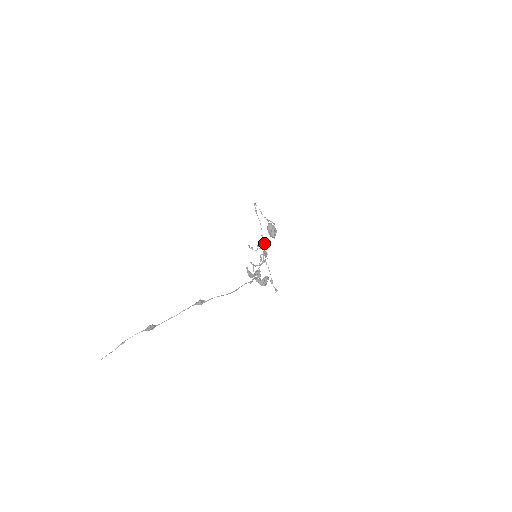
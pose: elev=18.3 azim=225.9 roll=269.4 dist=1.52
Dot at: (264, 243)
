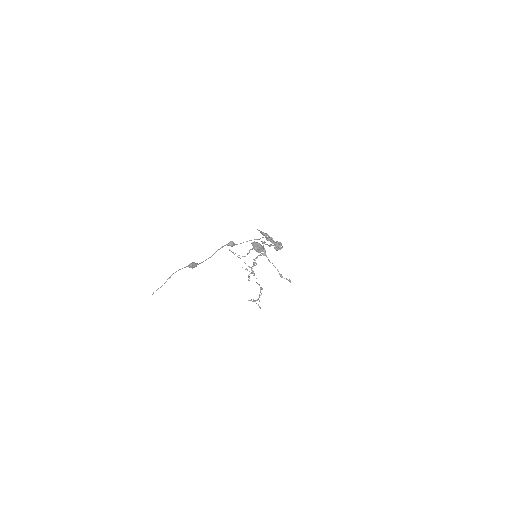
Dot at: (254, 273)
